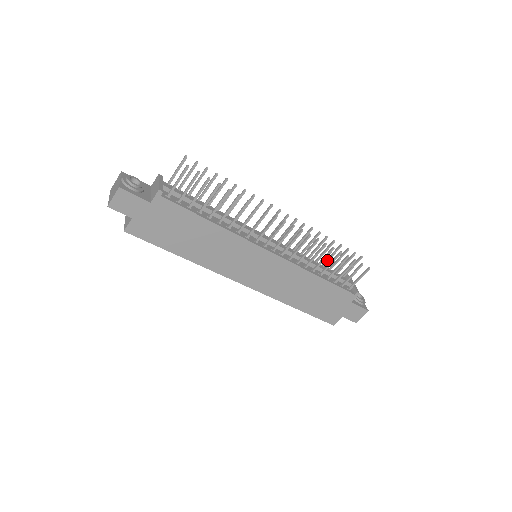
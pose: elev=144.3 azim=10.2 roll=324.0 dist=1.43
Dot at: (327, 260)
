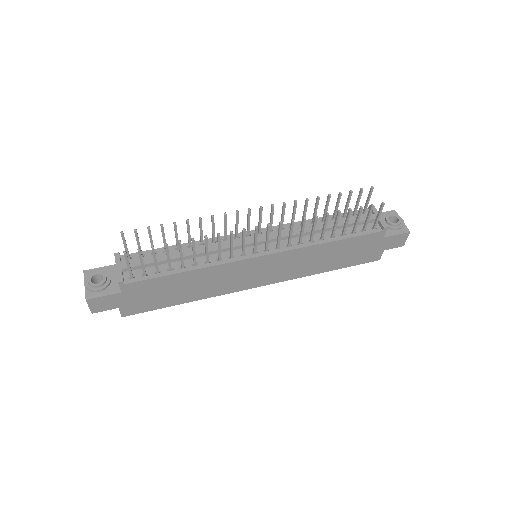
Dot at: (335, 212)
